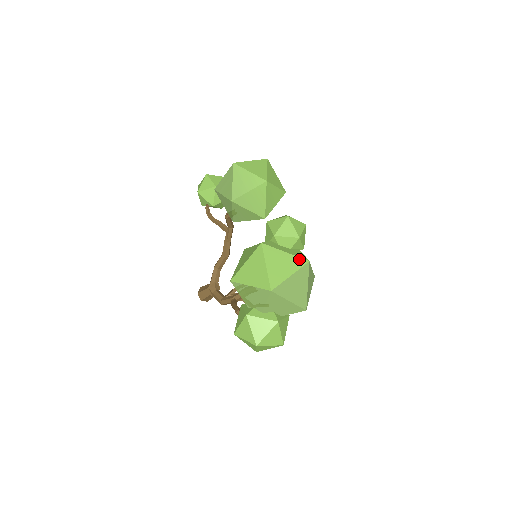
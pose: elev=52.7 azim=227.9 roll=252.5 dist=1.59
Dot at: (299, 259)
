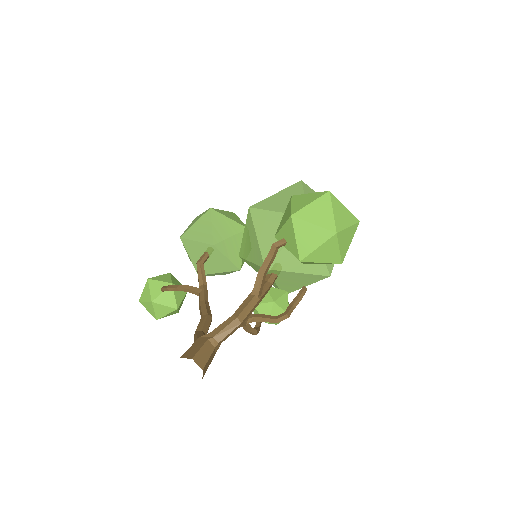
Dot at: occluded
